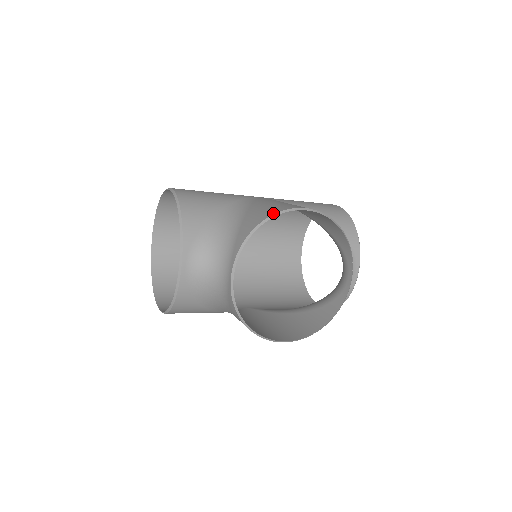
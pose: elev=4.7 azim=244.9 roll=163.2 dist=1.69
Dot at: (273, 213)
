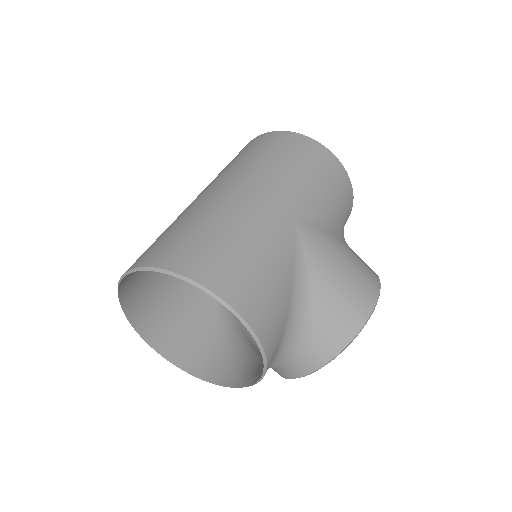
Dot at: (358, 329)
